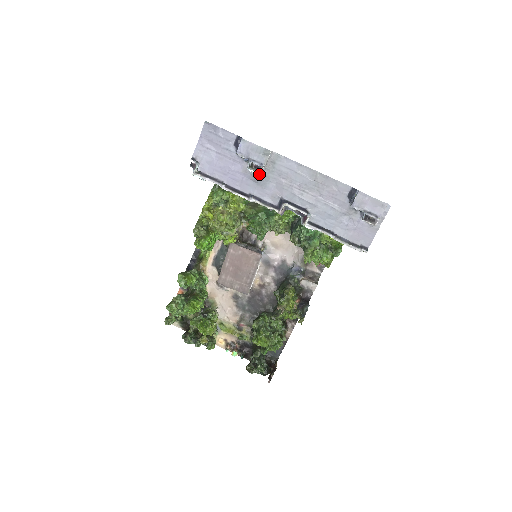
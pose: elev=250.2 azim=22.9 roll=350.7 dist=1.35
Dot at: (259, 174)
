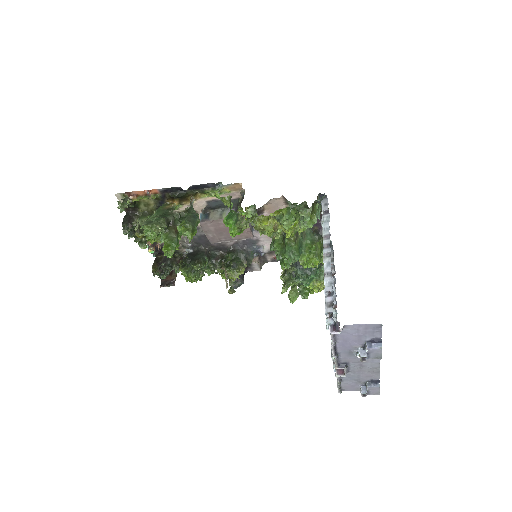
Dot at: (359, 356)
